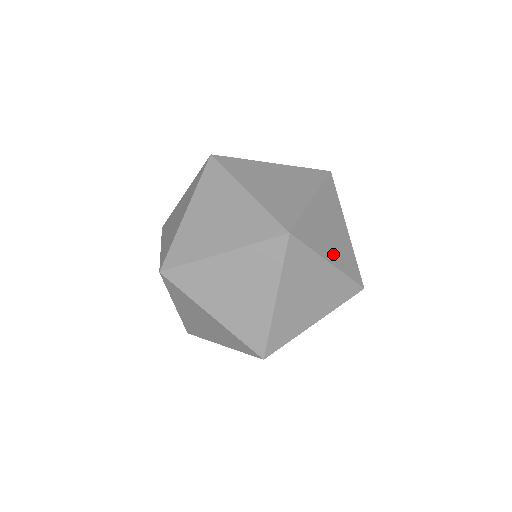
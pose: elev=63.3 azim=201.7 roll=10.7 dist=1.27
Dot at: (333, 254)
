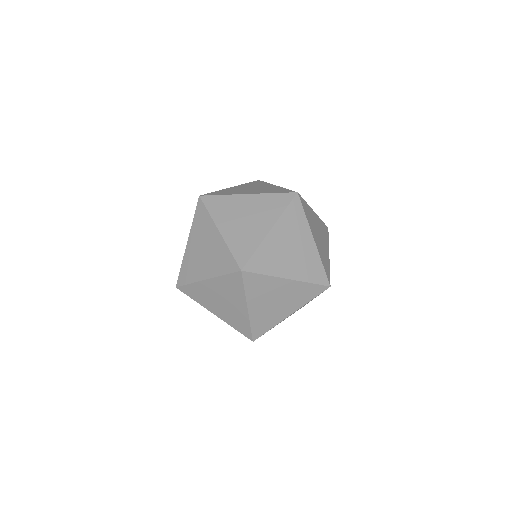
Dot at: occluded
